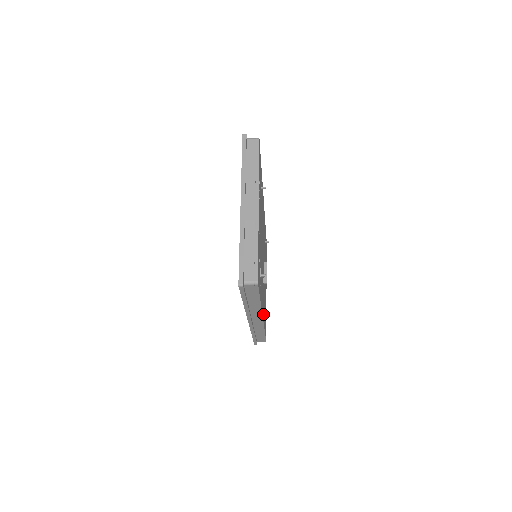
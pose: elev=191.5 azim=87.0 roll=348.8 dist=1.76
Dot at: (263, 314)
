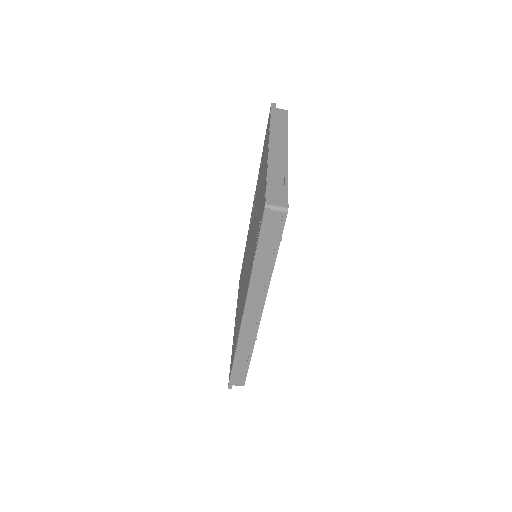
Dot at: occluded
